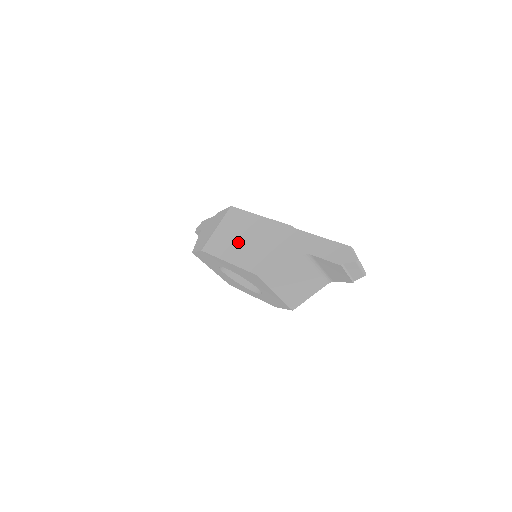
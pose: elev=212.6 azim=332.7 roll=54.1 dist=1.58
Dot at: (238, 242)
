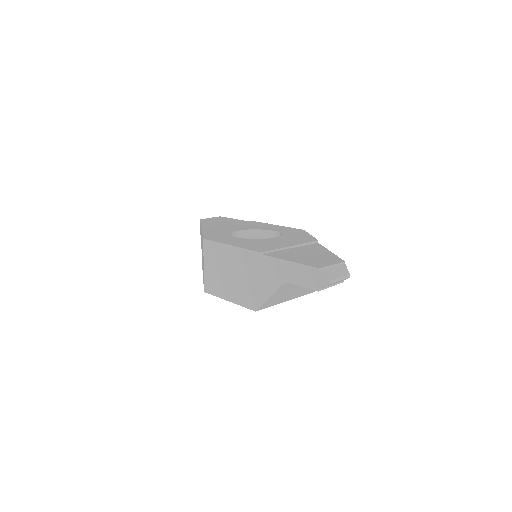
Dot at: (227, 279)
